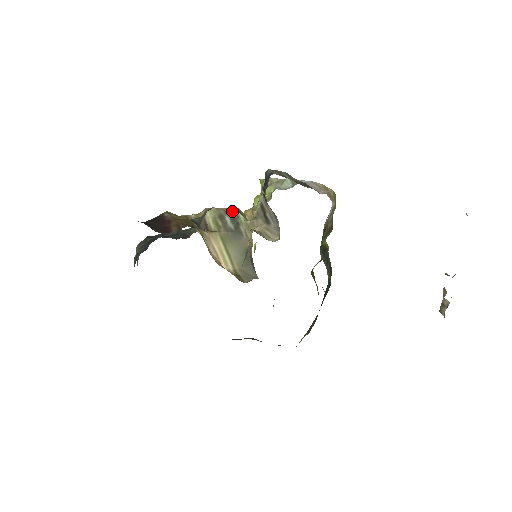
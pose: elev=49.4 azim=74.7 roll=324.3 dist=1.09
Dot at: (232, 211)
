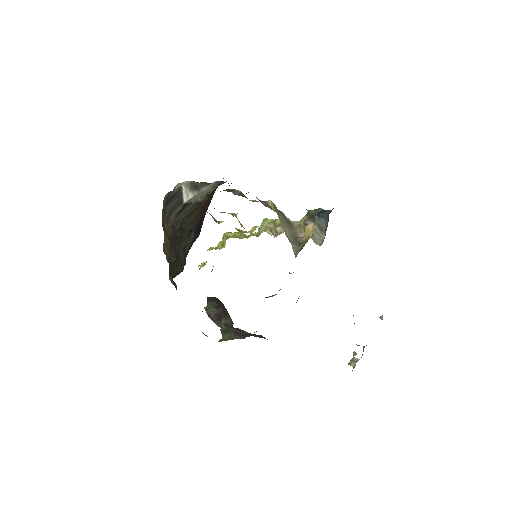
Dot at: (283, 213)
